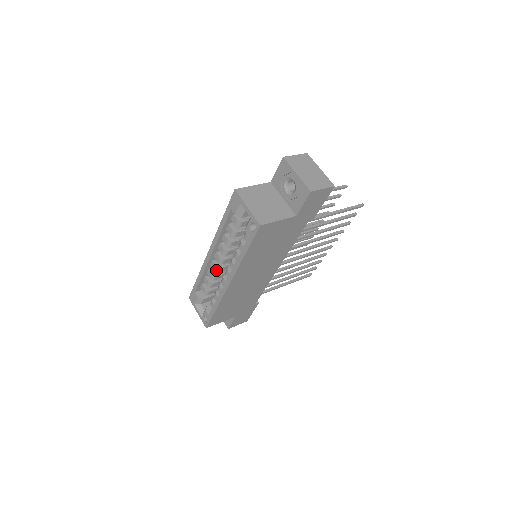
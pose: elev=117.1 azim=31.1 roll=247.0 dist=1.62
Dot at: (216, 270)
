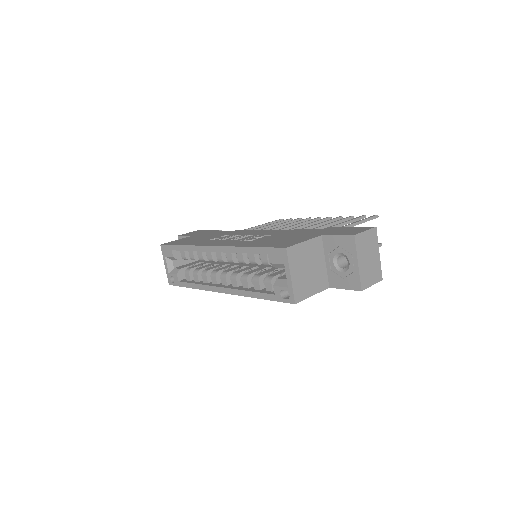
Dot at: (210, 260)
